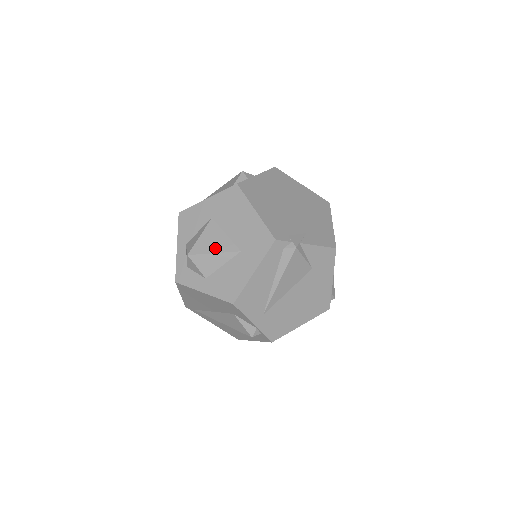
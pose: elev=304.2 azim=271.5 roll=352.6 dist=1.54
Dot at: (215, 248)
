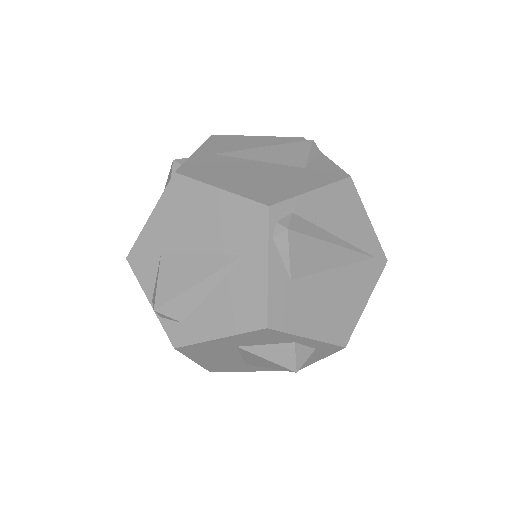
Dot at: occluded
